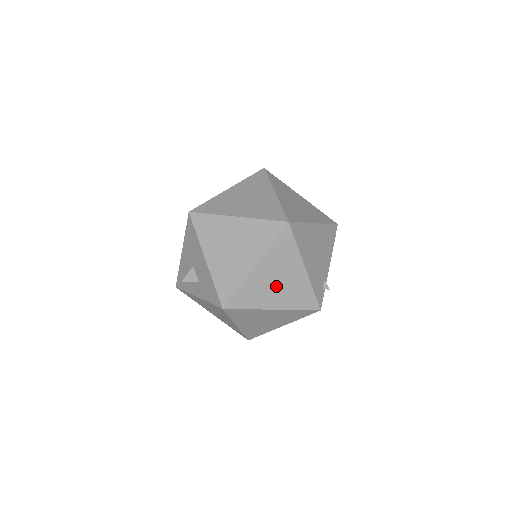
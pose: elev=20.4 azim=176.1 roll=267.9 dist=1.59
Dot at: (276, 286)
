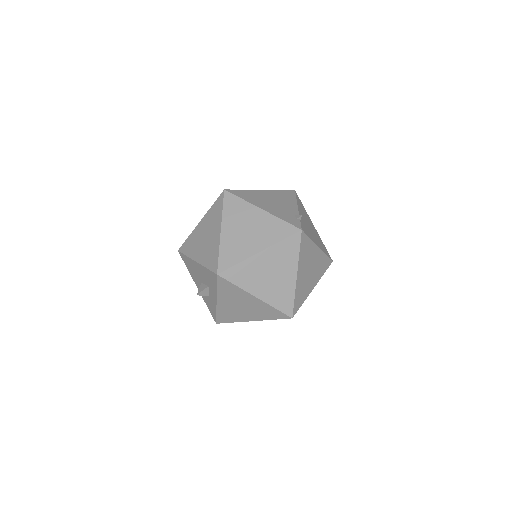
Dot at: (248, 234)
